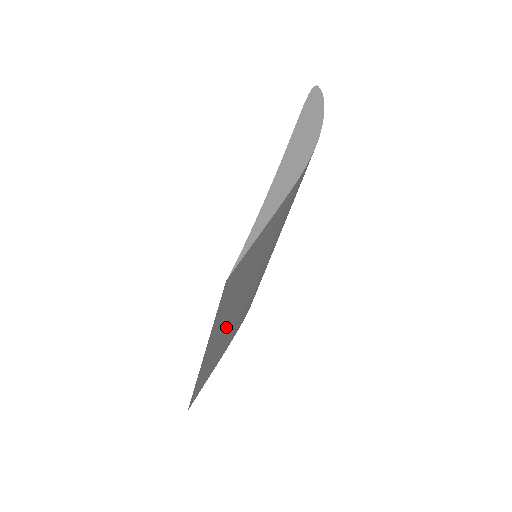
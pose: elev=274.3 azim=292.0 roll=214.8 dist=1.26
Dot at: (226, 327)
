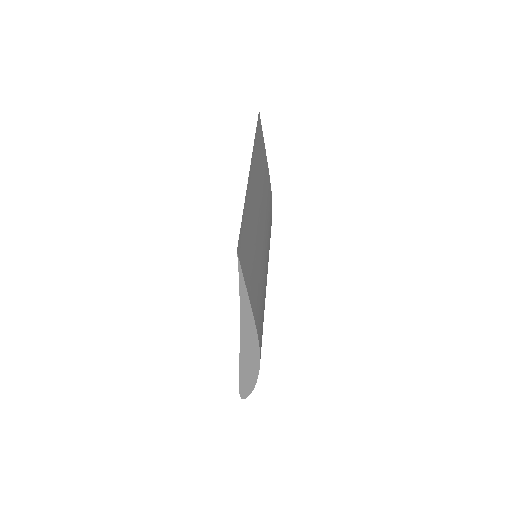
Dot at: (256, 205)
